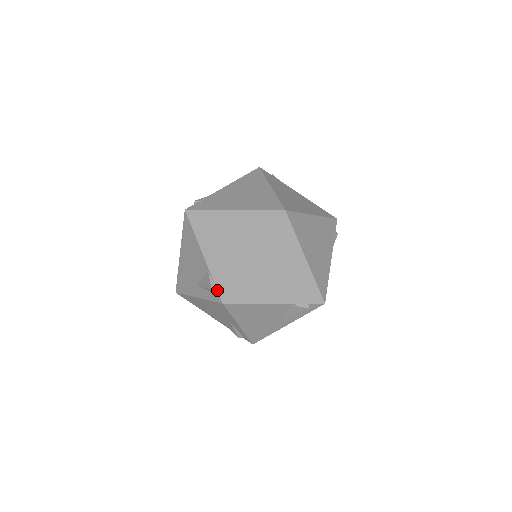
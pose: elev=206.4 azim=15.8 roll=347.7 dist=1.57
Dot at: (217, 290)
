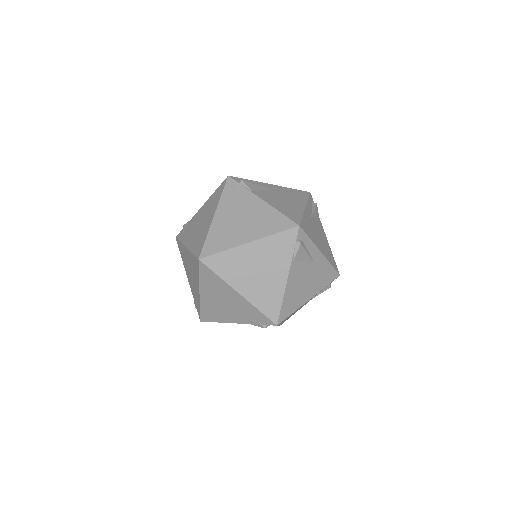
Dot at: (197, 310)
